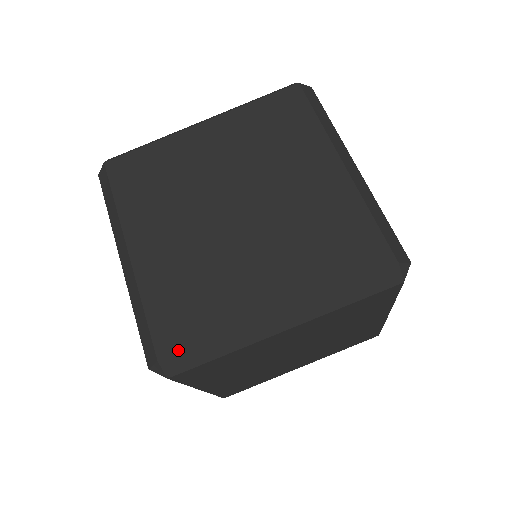
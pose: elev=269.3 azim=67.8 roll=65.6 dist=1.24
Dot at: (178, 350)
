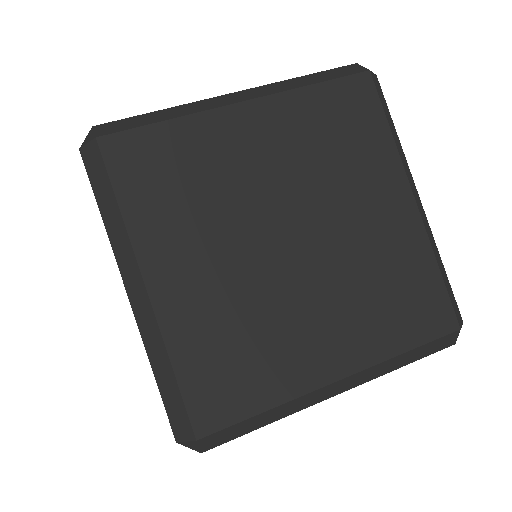
Dot at: (119, 121)
